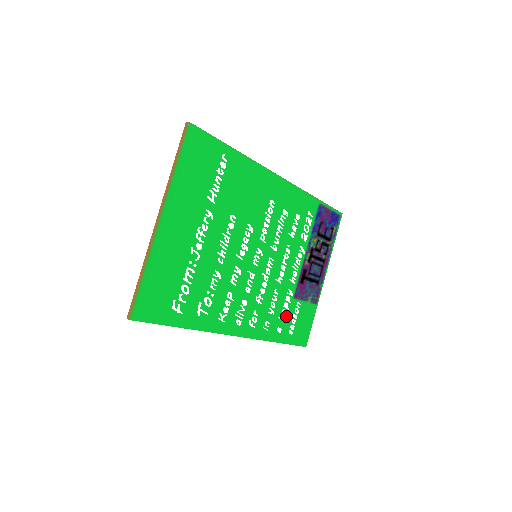
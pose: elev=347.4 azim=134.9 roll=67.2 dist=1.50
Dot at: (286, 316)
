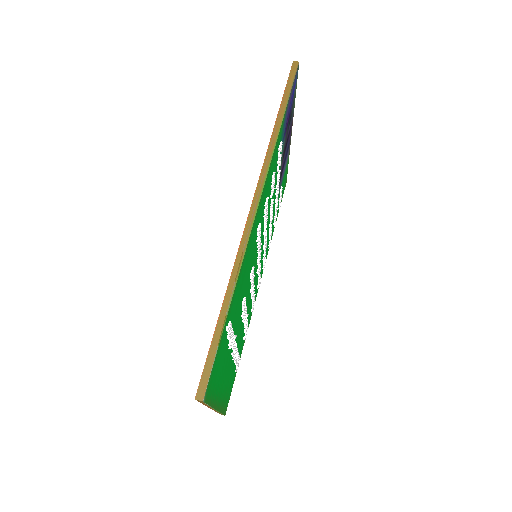
Dot at: occluded
